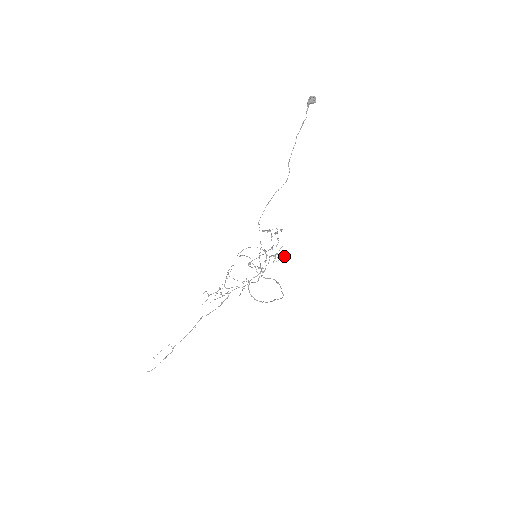
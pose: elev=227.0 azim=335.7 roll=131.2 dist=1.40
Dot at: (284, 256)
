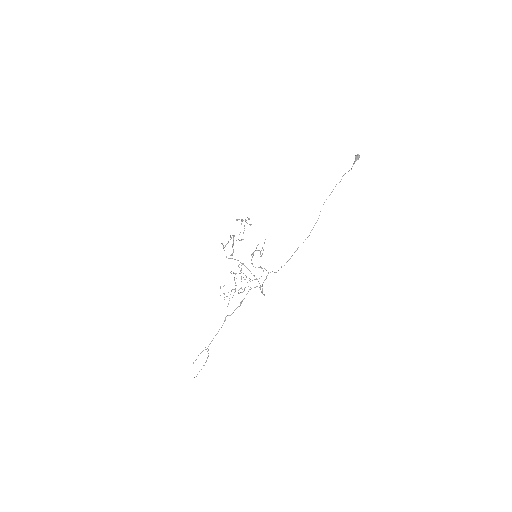
Dot at: (262, 248)
